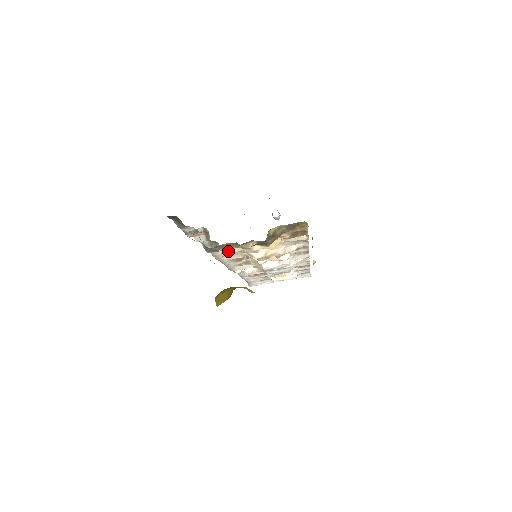
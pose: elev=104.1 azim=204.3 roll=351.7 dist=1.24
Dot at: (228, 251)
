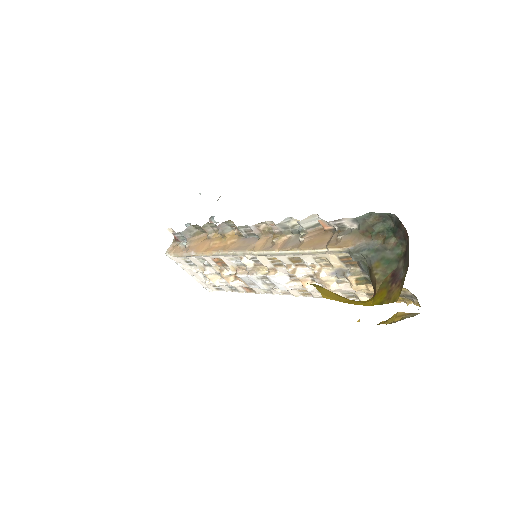
Dot at: (334, 260)
